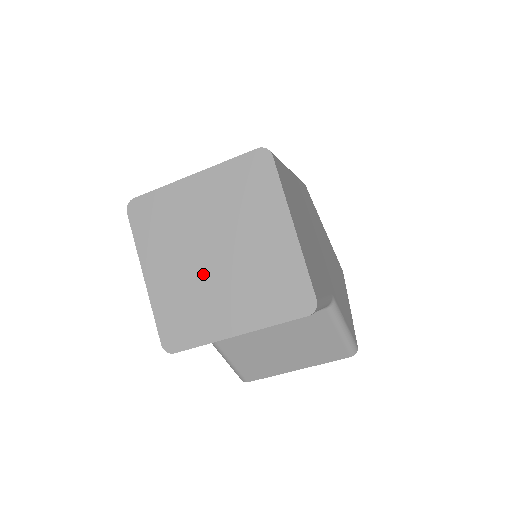
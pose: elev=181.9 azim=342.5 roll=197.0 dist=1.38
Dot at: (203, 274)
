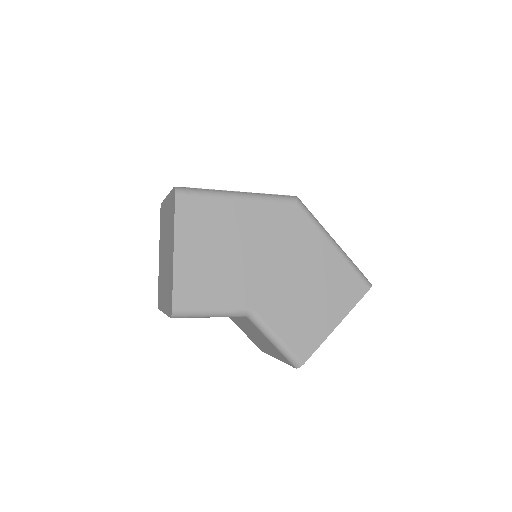
Dot at: (163, 266)
